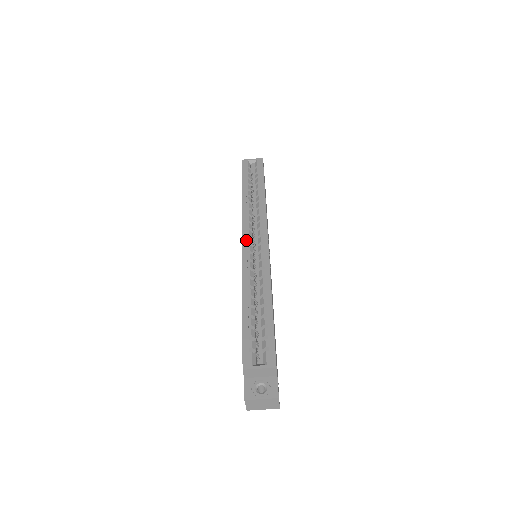
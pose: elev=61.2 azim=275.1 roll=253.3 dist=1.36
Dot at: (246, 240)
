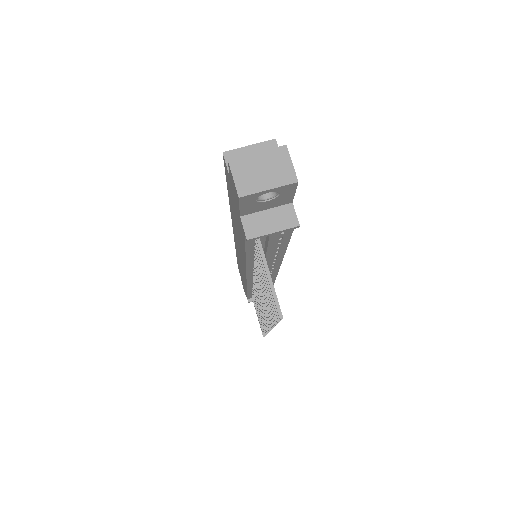
Dot at: occluded
